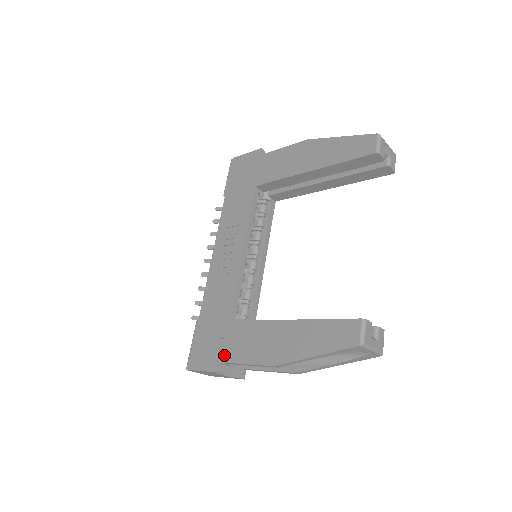
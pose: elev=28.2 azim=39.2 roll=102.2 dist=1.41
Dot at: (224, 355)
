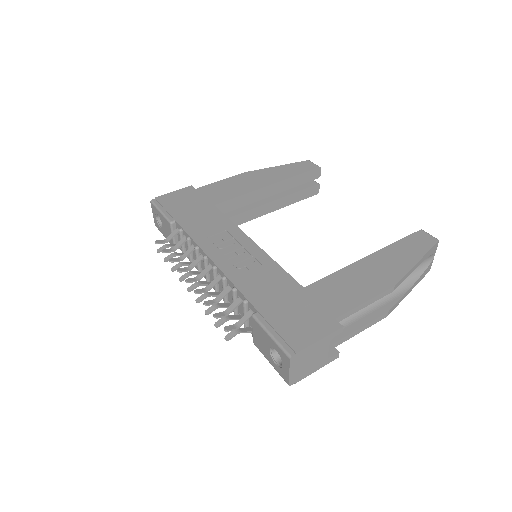
Dot at: (332, 311)
